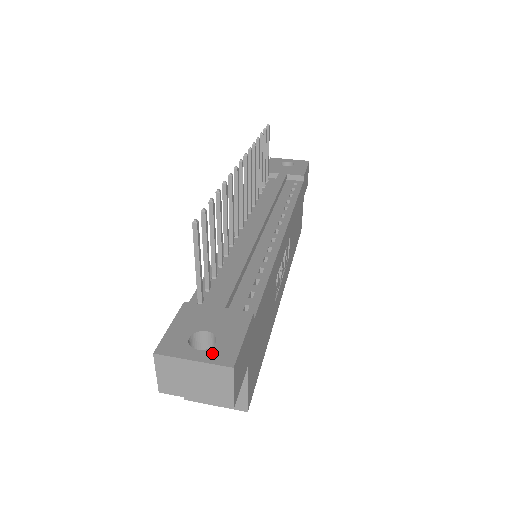
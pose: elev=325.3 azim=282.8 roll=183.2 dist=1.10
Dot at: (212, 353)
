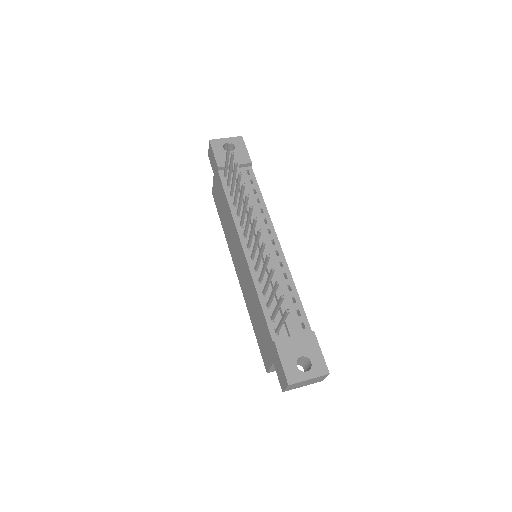
Dot at: (315, 370)
